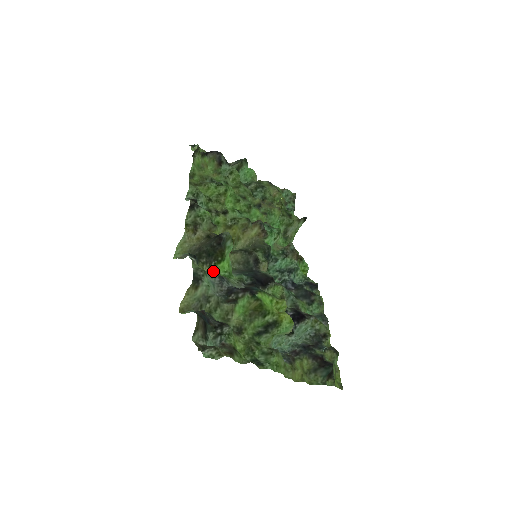
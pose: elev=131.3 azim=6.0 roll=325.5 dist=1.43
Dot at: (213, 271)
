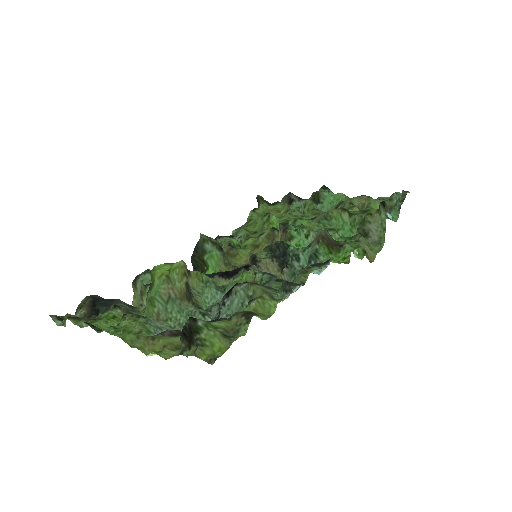
Dot at: occluded
